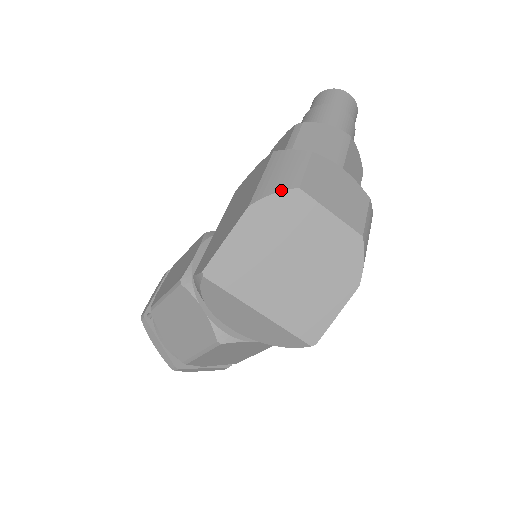
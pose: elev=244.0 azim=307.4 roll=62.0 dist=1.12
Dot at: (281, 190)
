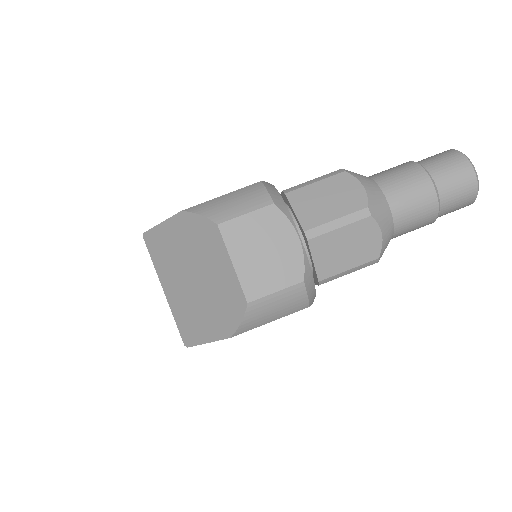
Dot at: (206, 216)
